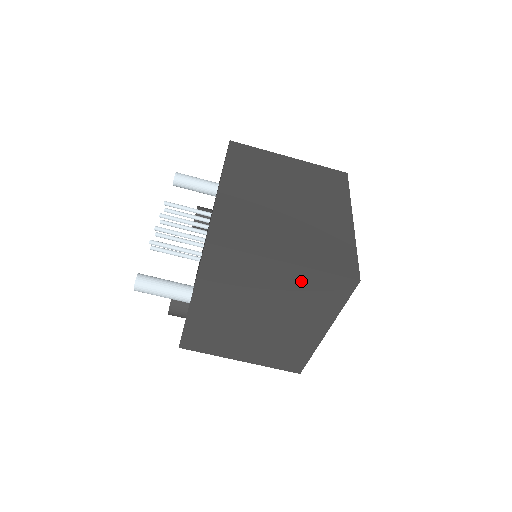
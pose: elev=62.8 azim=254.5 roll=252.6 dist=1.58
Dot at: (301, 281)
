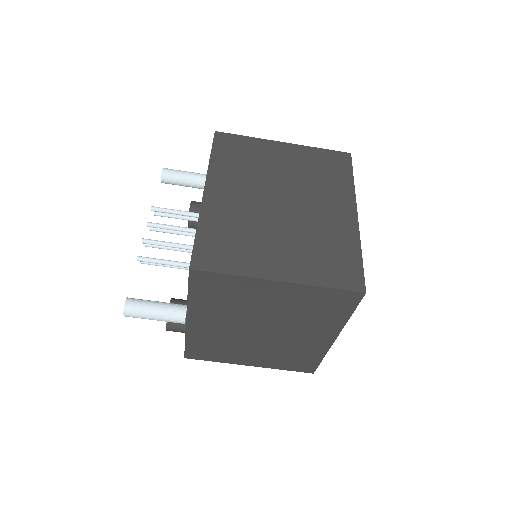
Dot at: (300, 297)
